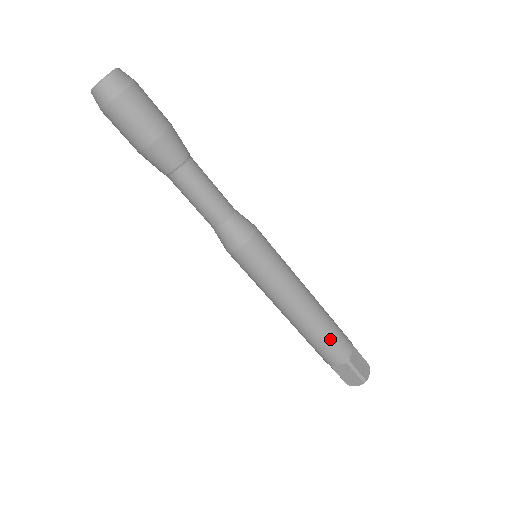
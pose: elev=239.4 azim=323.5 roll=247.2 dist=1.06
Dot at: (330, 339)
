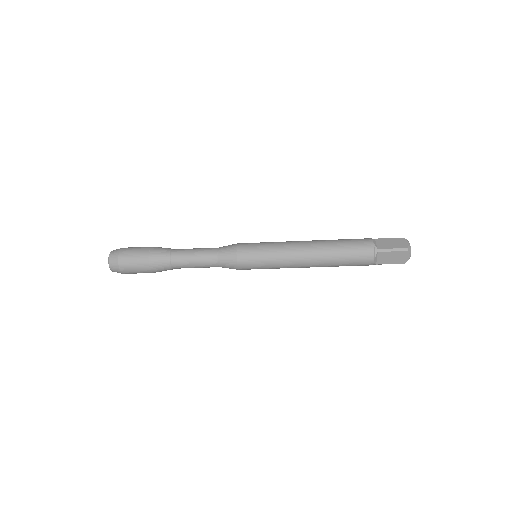
Dot at: (347, 251)
